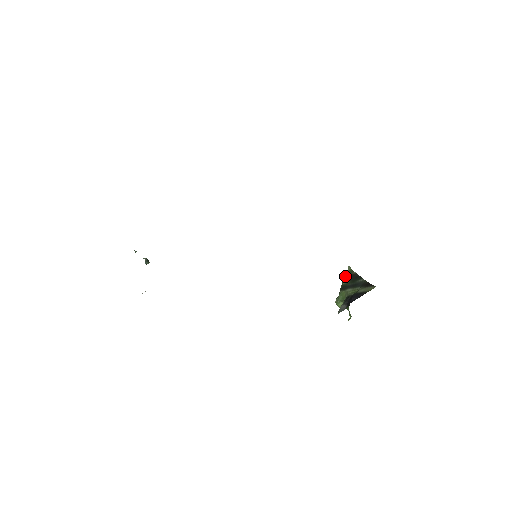
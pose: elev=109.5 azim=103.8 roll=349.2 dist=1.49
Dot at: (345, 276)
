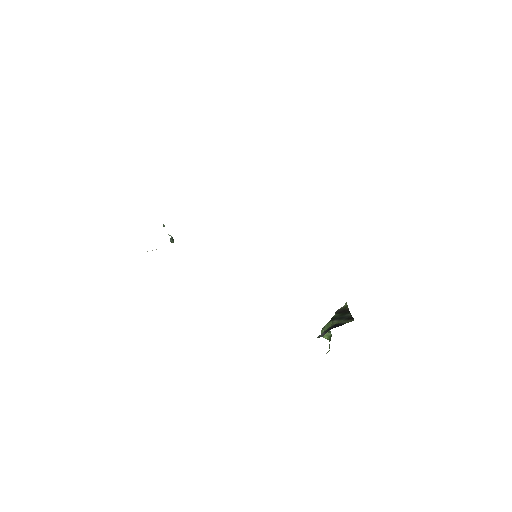
Dot at: (339, 310)
